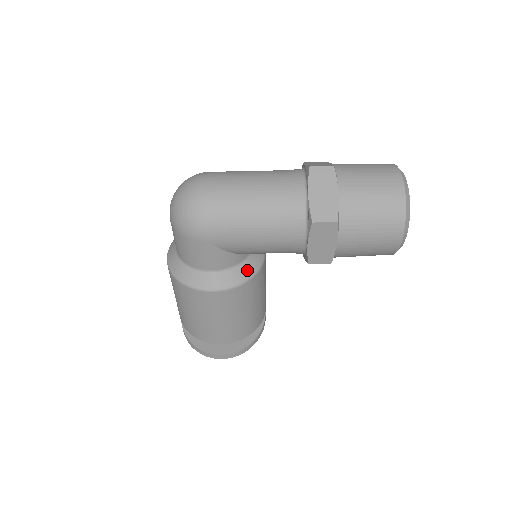
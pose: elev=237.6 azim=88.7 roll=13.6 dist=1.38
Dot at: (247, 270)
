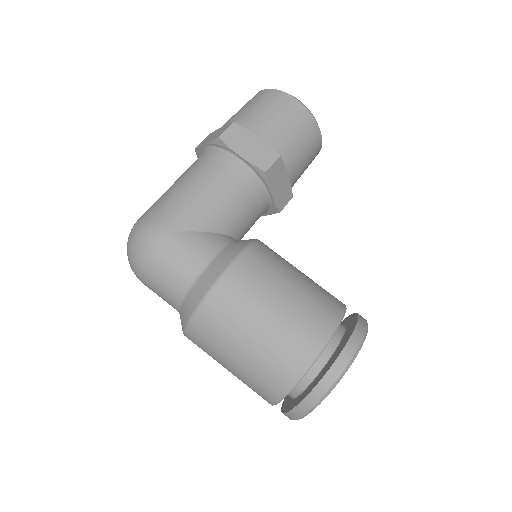
Dot at: (243, 242)
